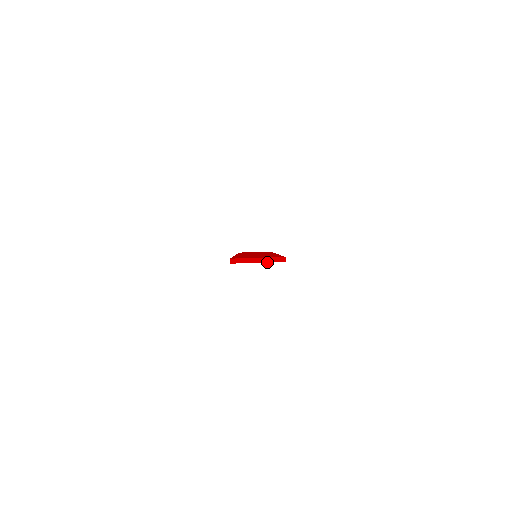
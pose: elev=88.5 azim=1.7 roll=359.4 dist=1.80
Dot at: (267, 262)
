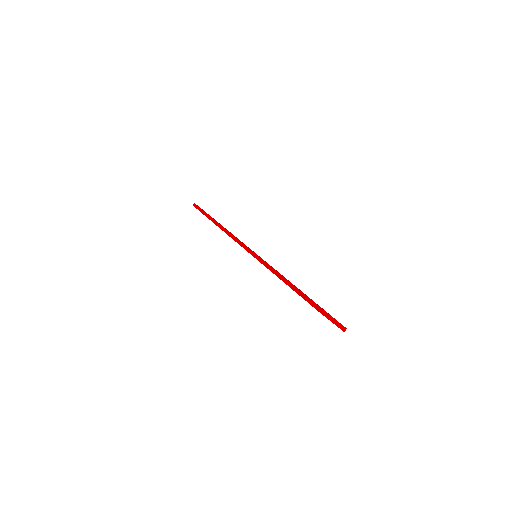
Dot at: (337, 326)
